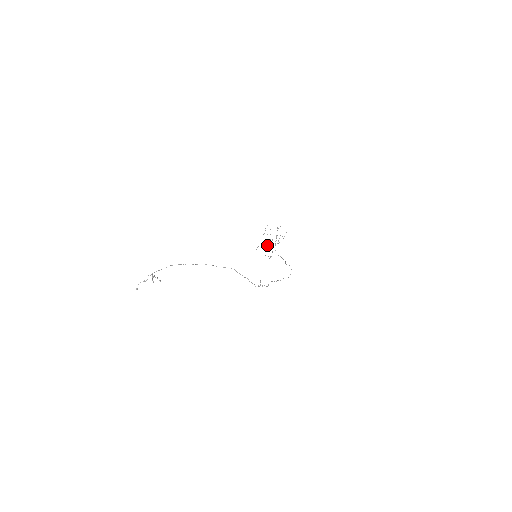
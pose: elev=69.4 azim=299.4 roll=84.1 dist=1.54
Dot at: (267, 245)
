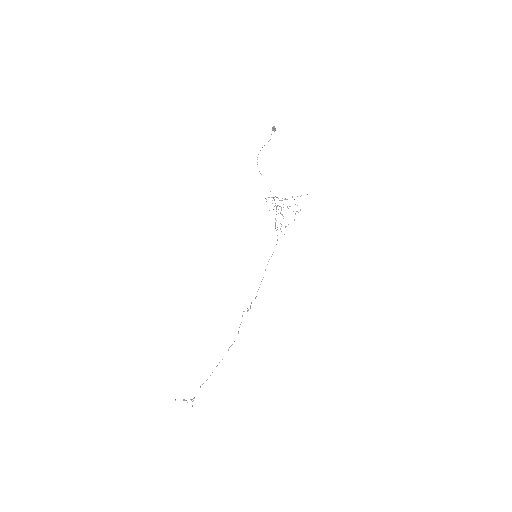
Dot at: (273, 130)
